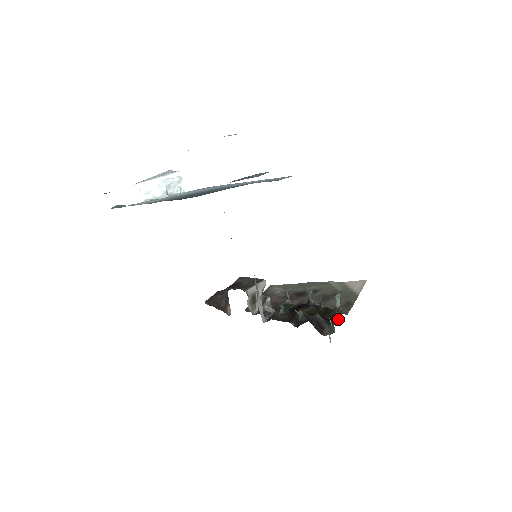
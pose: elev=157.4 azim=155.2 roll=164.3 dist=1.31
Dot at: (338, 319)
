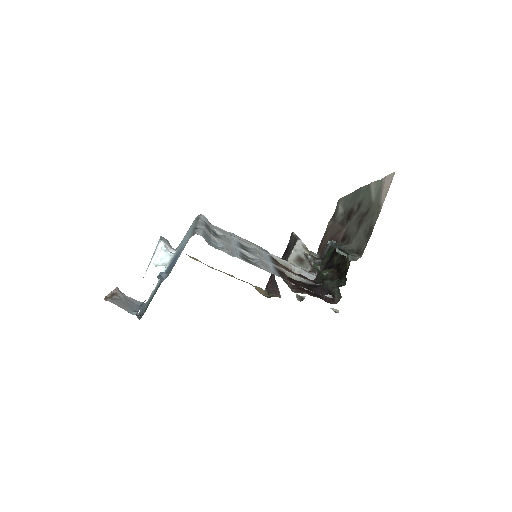
Dot at: (345, 276)
